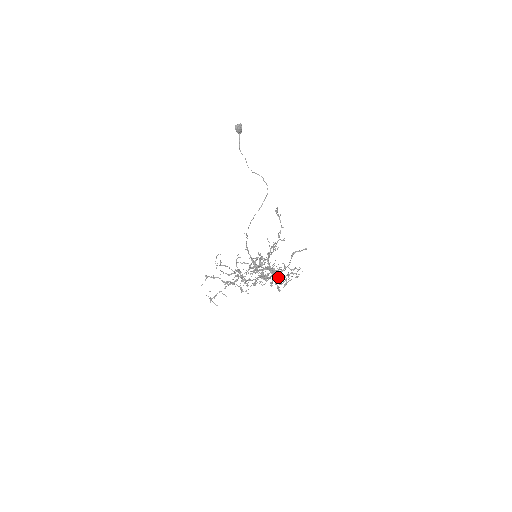
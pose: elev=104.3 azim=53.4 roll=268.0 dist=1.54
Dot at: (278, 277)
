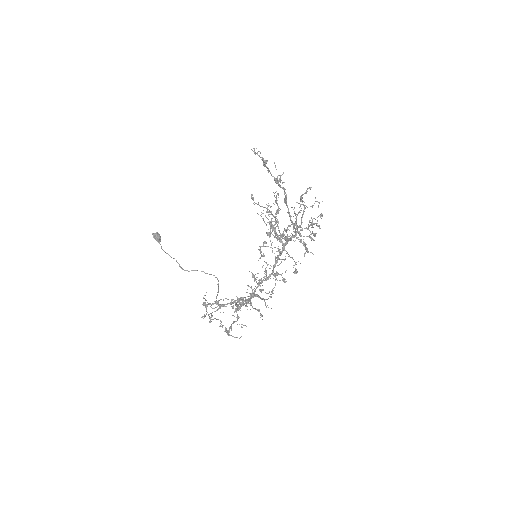
Dot at: (300, 240)
